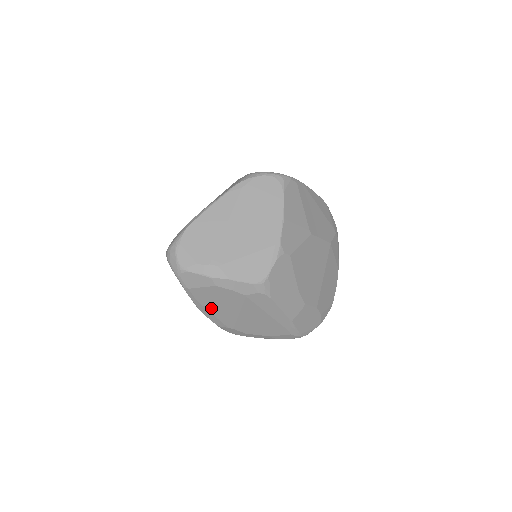
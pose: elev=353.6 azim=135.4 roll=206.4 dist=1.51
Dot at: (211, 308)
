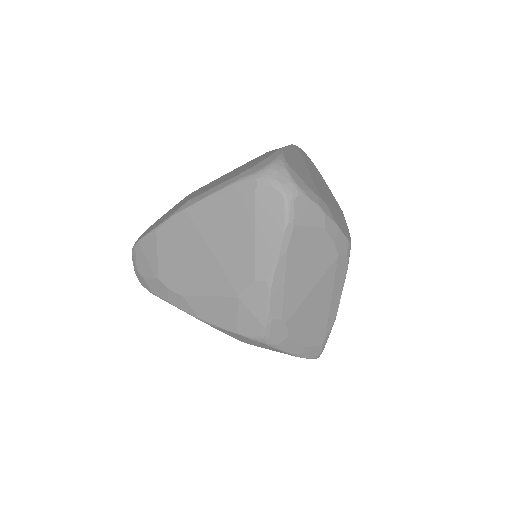
Dot at: (291, 273)
